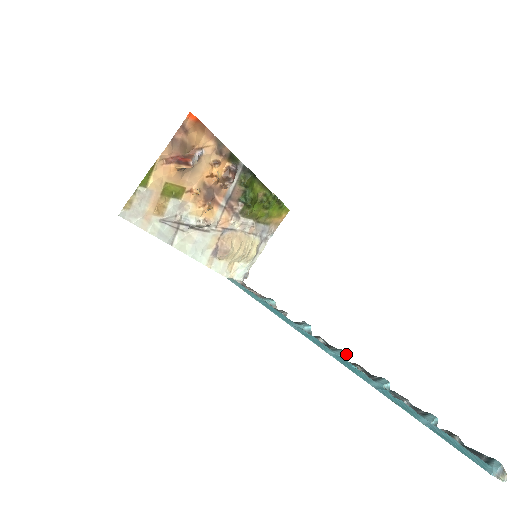
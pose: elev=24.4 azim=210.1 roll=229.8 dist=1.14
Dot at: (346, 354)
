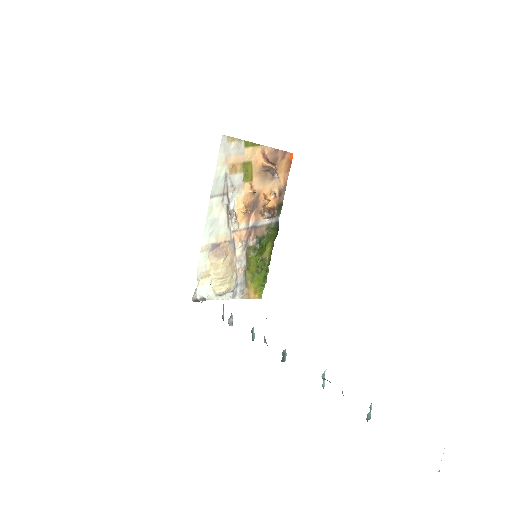
Dot at: occluded
